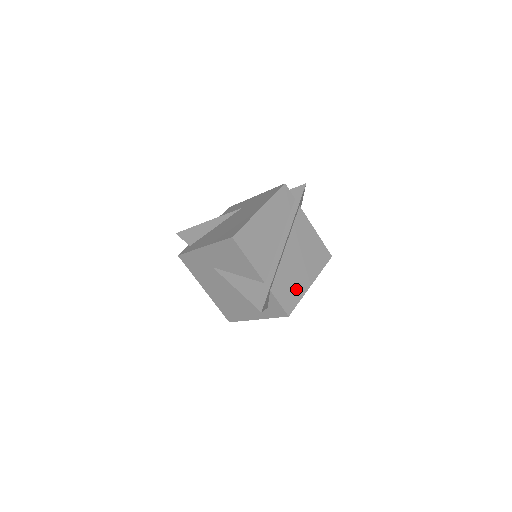
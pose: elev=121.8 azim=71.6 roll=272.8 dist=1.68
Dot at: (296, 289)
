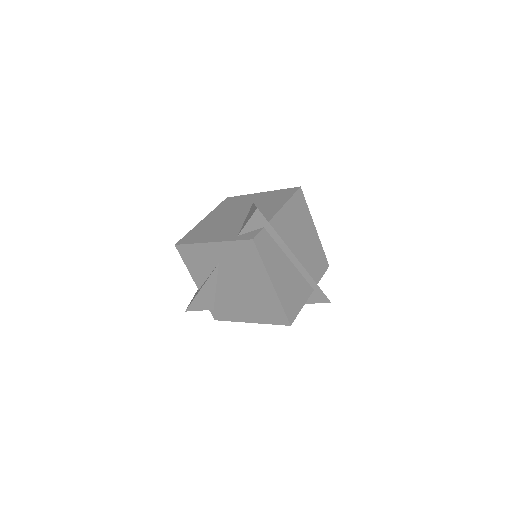
Dot at: (317, 251)
